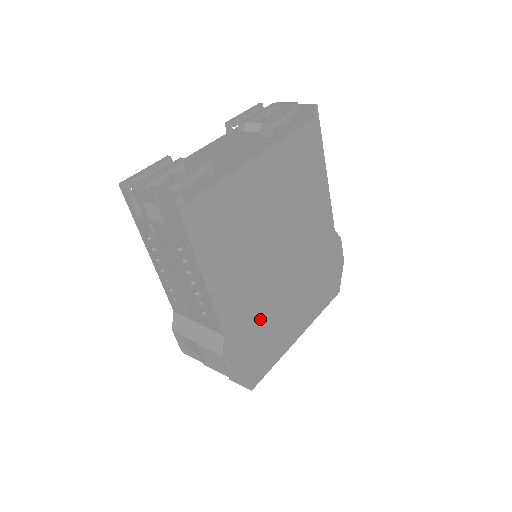
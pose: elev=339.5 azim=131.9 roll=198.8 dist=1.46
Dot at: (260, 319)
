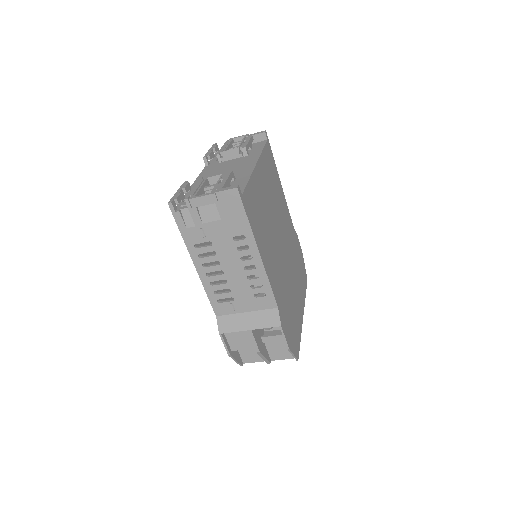
Dot at: (286, 296)
